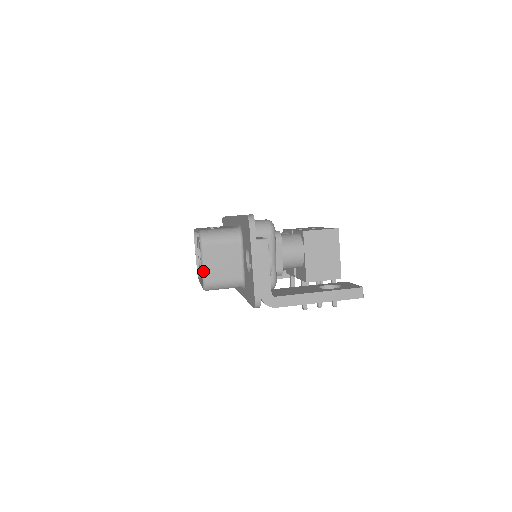
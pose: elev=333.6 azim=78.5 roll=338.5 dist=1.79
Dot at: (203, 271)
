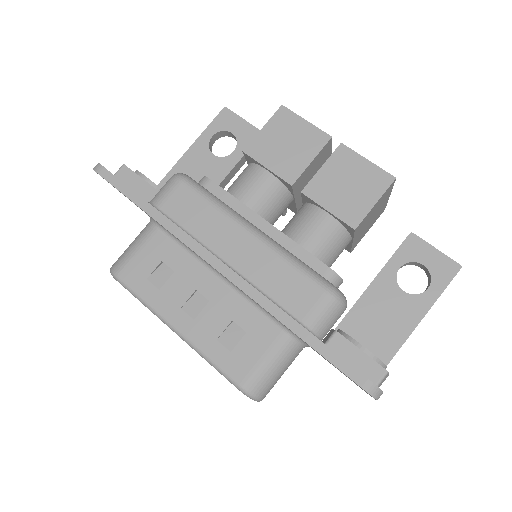
Dot at: occluded
